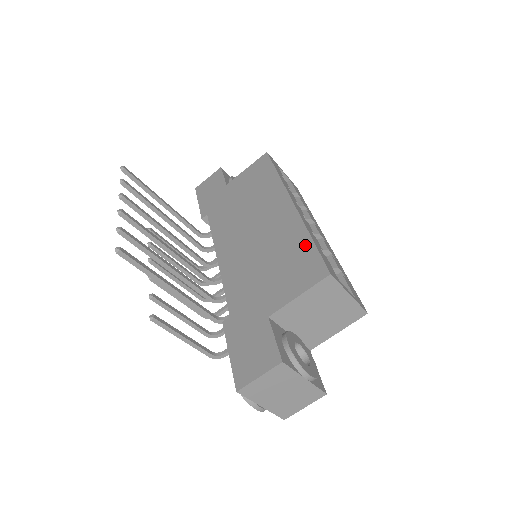
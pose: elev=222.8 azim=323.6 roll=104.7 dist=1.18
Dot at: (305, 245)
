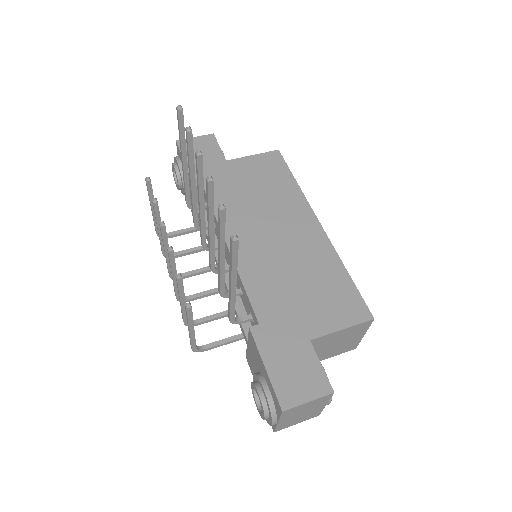
Dot at: (343, 278)
